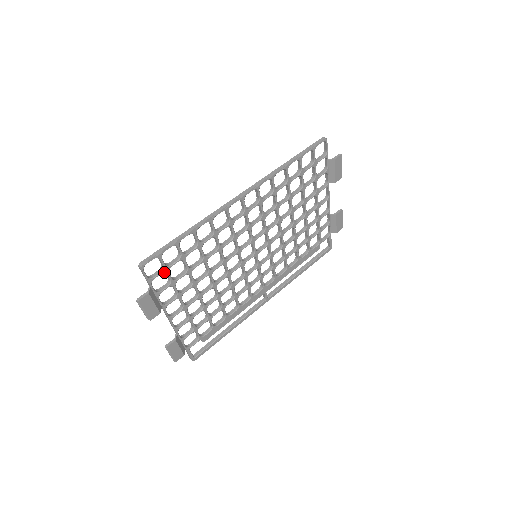
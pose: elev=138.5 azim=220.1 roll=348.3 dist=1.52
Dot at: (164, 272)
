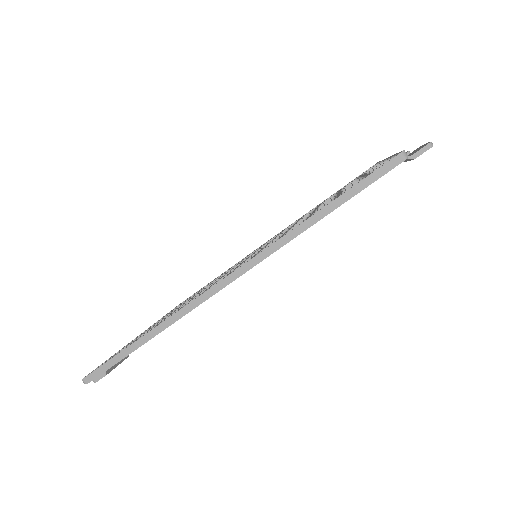
Dot at: occluded
